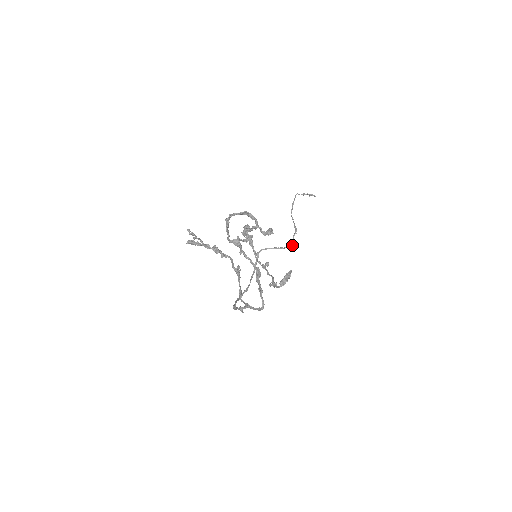
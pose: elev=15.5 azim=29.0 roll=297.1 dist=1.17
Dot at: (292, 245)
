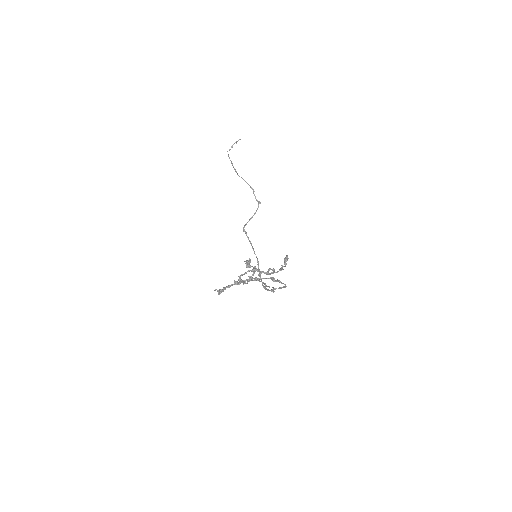
Dot at: occluded
